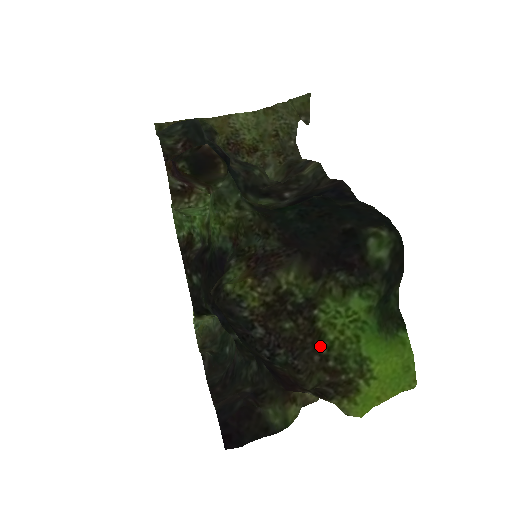
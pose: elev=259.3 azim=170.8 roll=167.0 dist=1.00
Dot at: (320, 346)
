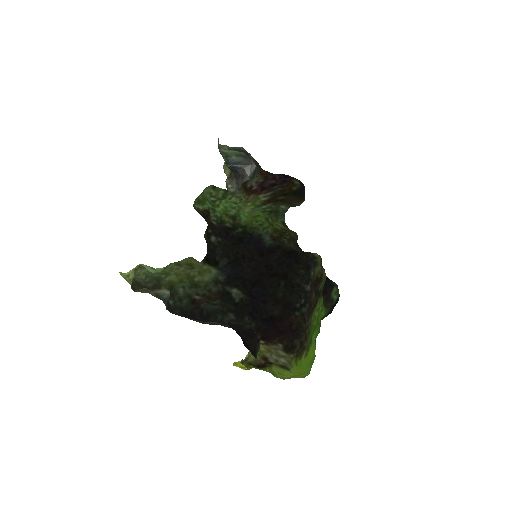
Dot at: (310, 319)
